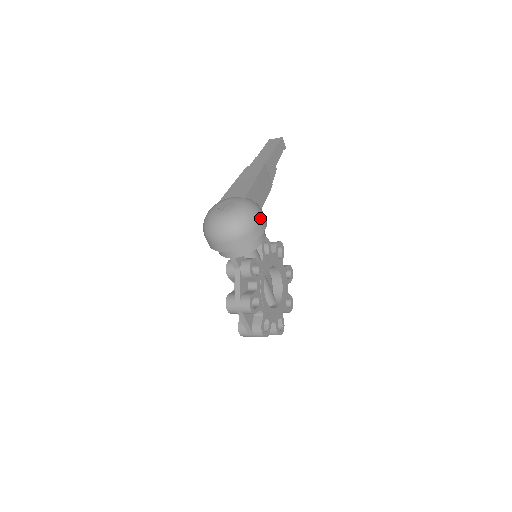
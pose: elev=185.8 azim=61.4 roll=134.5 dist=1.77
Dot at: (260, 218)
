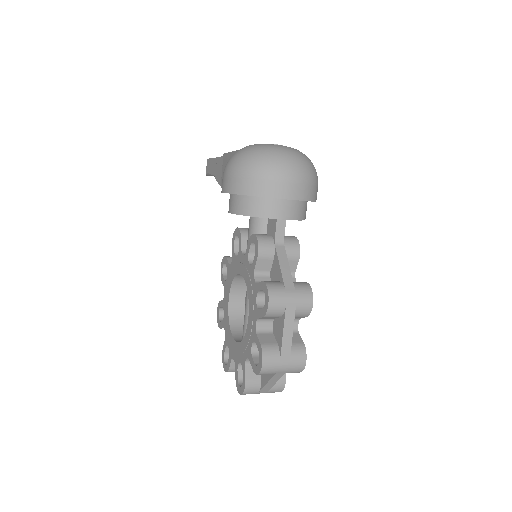
Dot at: occluded
